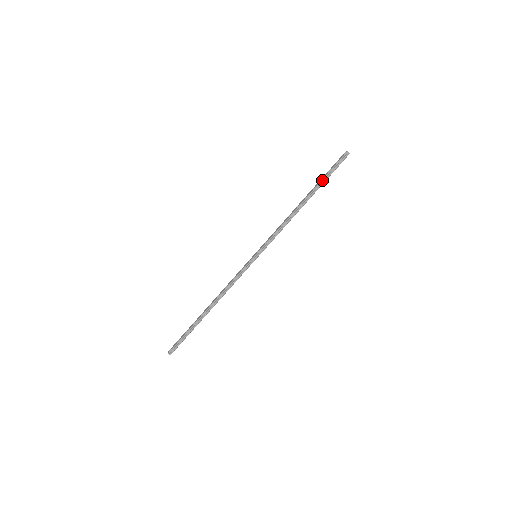
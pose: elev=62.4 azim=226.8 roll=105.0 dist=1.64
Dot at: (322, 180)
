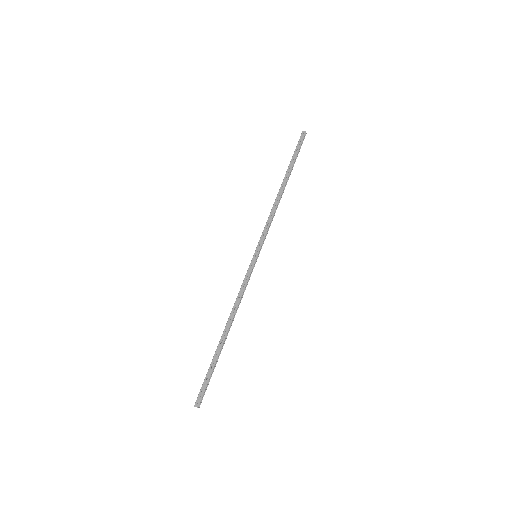
Dot at: (294, 163)
